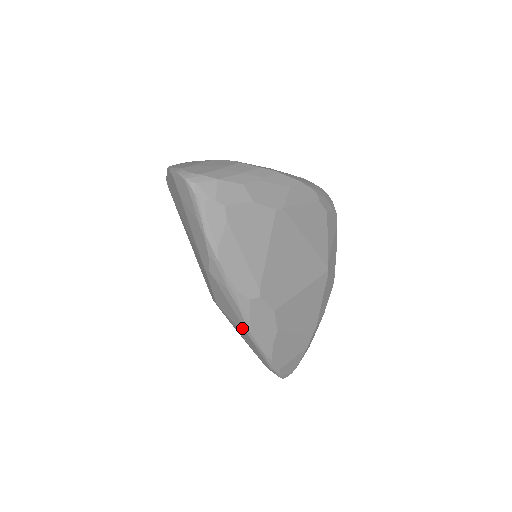
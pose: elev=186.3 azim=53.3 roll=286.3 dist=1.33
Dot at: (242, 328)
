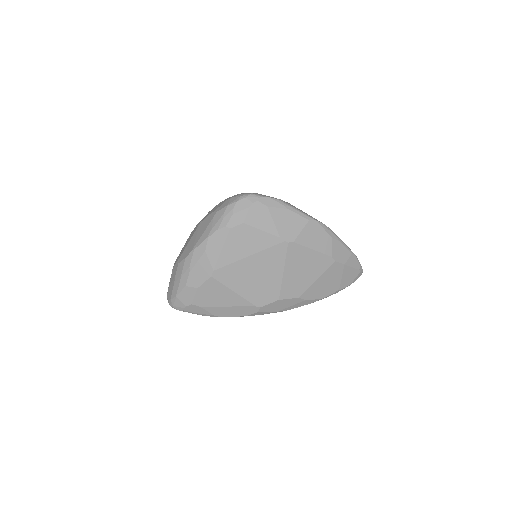
Dot at: occluded
